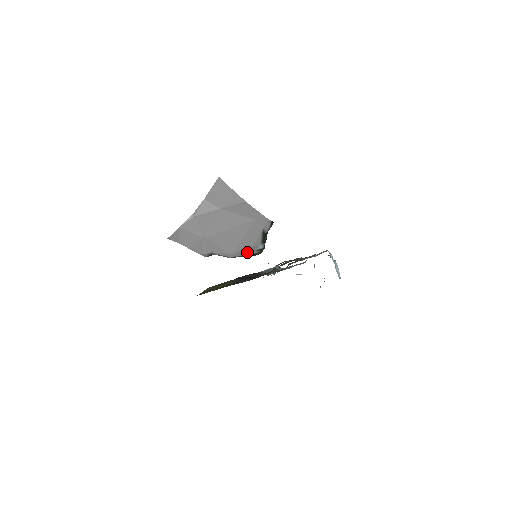
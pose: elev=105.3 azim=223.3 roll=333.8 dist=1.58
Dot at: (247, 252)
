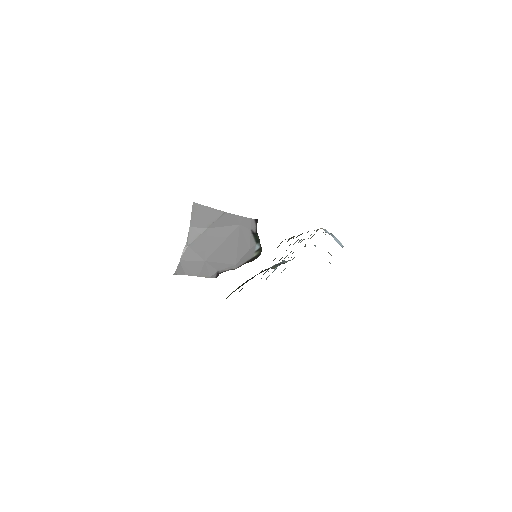
Dot at: (248, 257)
